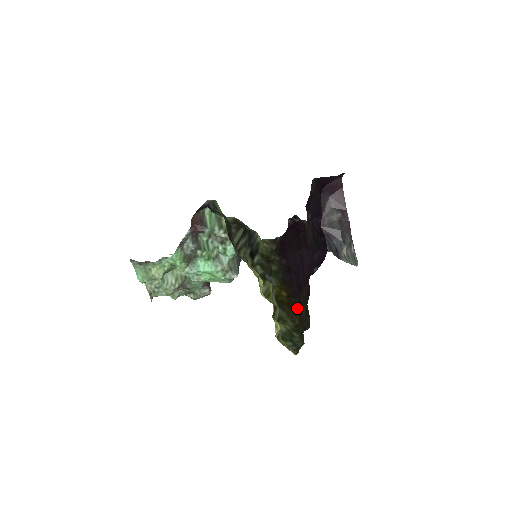
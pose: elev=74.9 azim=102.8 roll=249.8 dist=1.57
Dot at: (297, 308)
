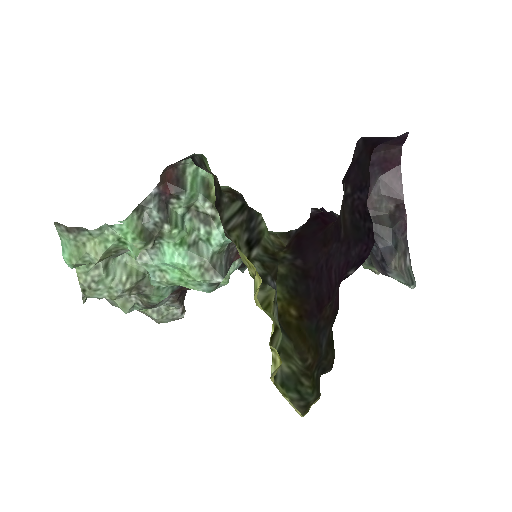
Dot at: (312, 337)
